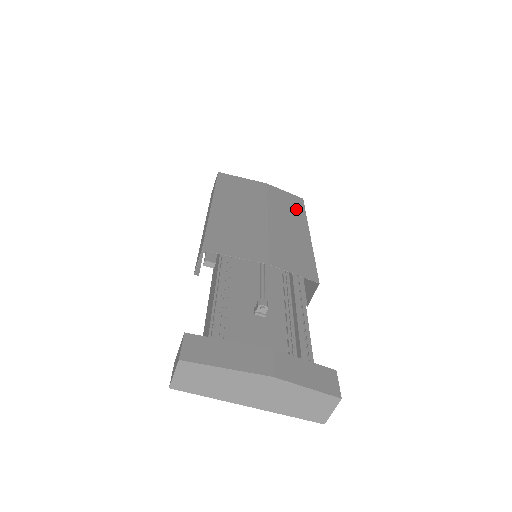
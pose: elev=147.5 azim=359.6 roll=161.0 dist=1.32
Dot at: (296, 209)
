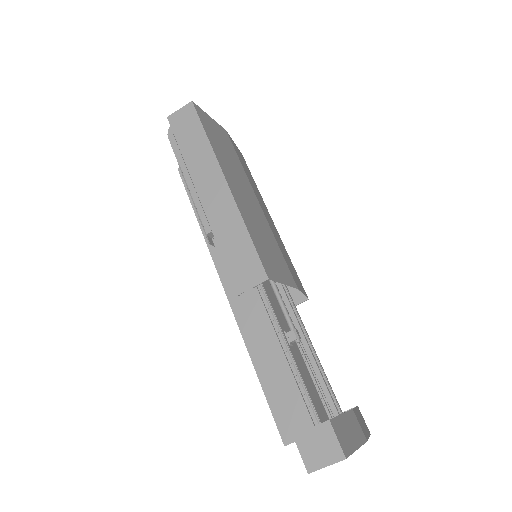
Dot at: (252, 178)
